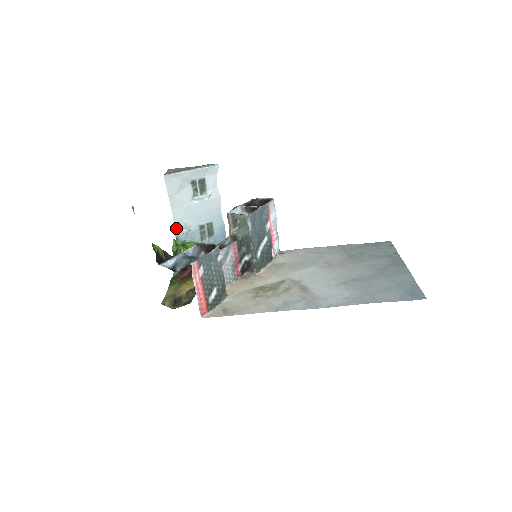
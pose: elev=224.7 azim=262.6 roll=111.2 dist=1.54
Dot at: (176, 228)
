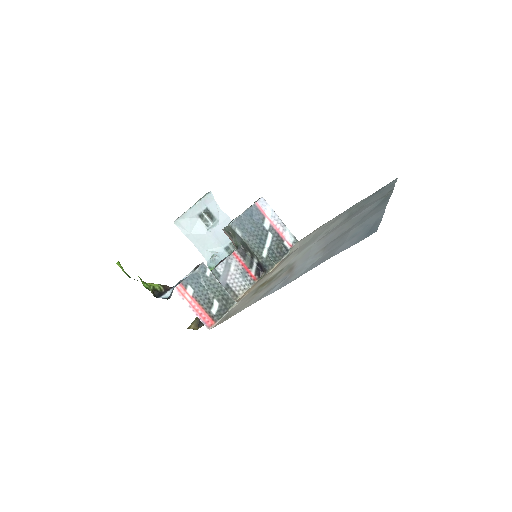
Dot at: (206, 259)
